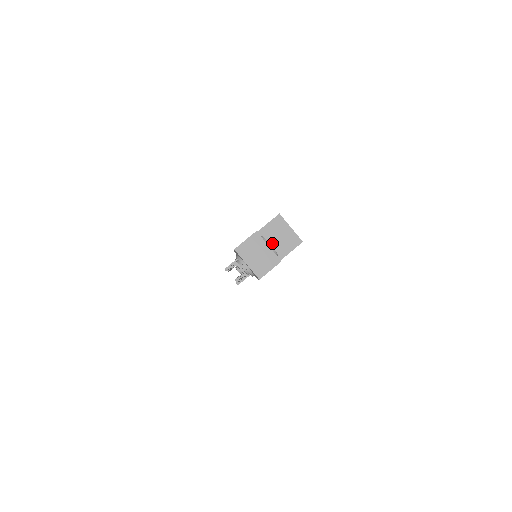
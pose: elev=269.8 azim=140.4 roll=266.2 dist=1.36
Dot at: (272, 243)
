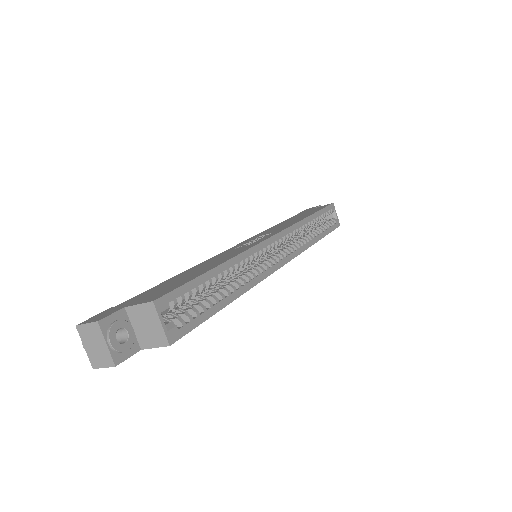
Dot at: (139, 327)
